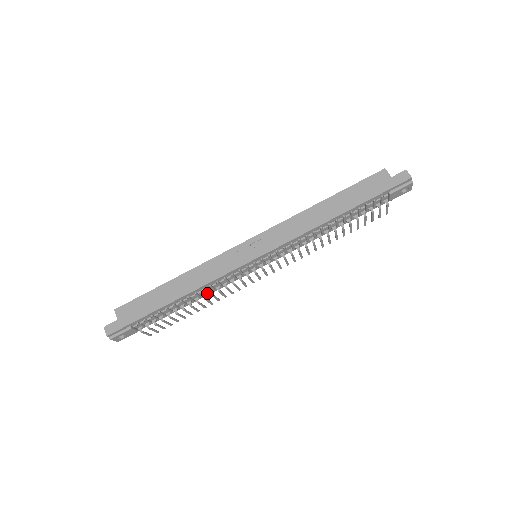
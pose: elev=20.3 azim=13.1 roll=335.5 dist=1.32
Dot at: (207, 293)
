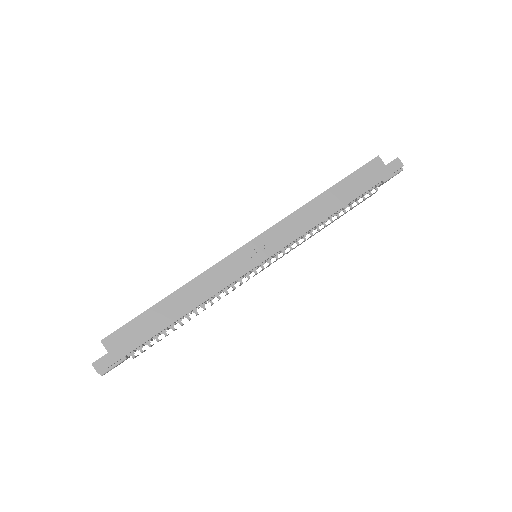
Dot at: (206, 303)
